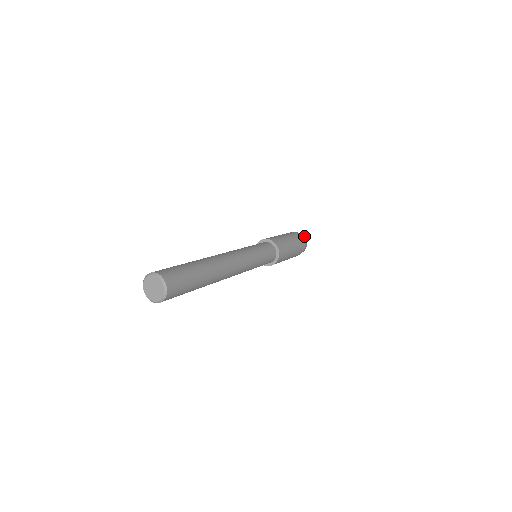
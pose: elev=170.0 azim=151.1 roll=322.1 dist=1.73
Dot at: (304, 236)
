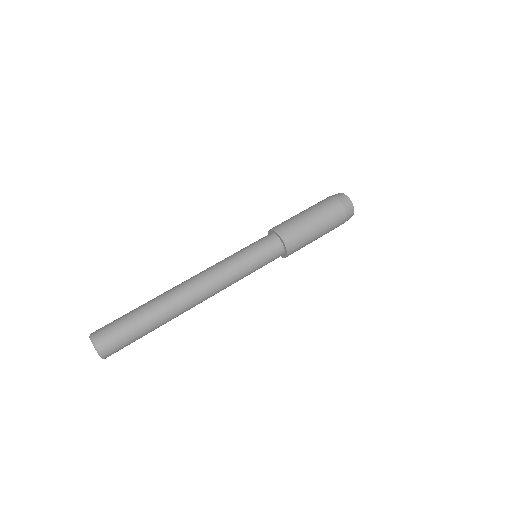
Dot at: (351, 202)
